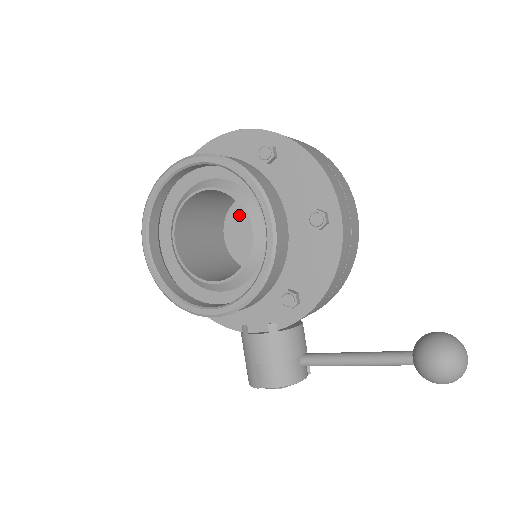
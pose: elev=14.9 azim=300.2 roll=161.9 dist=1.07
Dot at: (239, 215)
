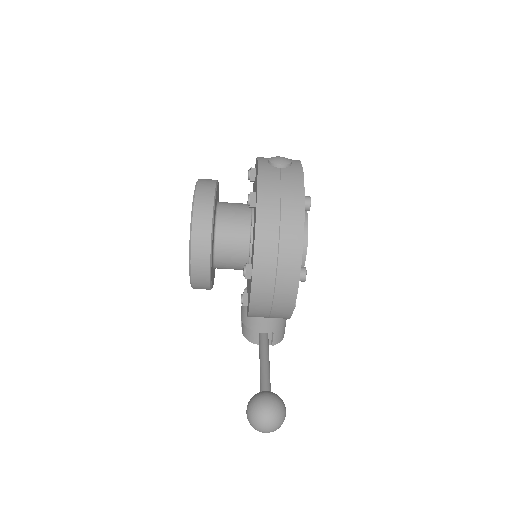
Dot at: occluded
